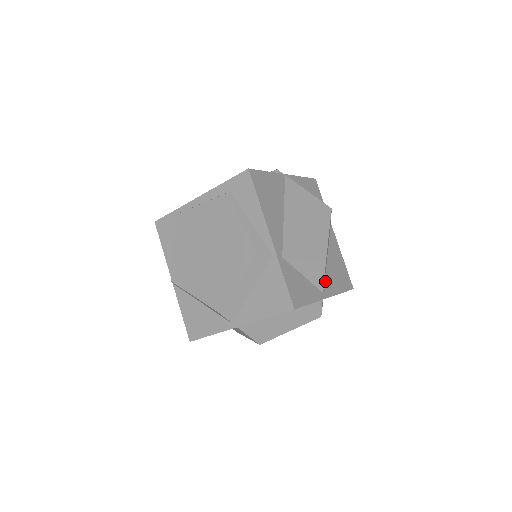
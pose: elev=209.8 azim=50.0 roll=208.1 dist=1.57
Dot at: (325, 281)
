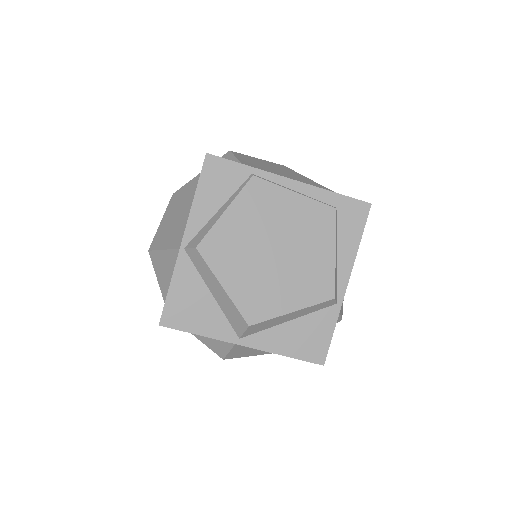
Dot at: occluded
